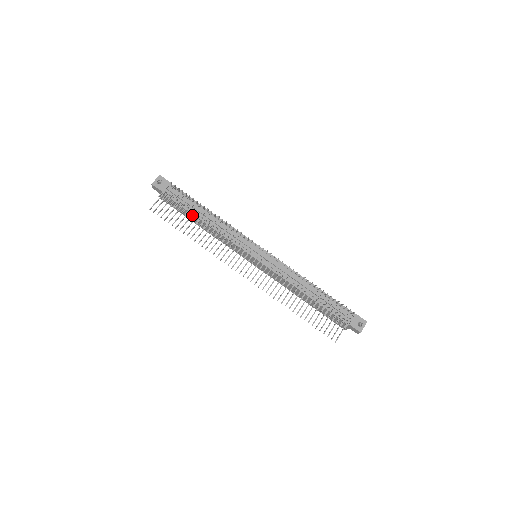
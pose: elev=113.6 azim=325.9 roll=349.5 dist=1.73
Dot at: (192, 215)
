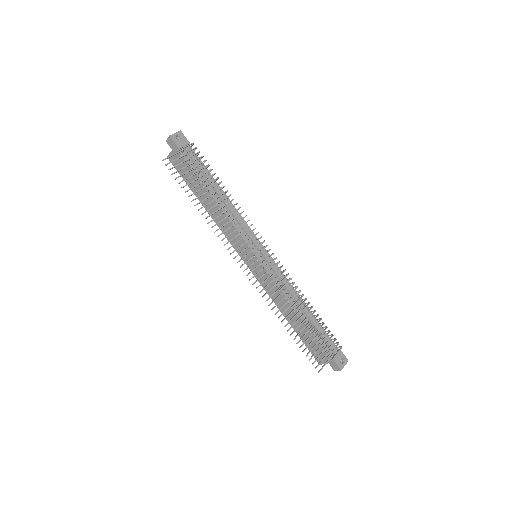
Dot at: (206, 186)
